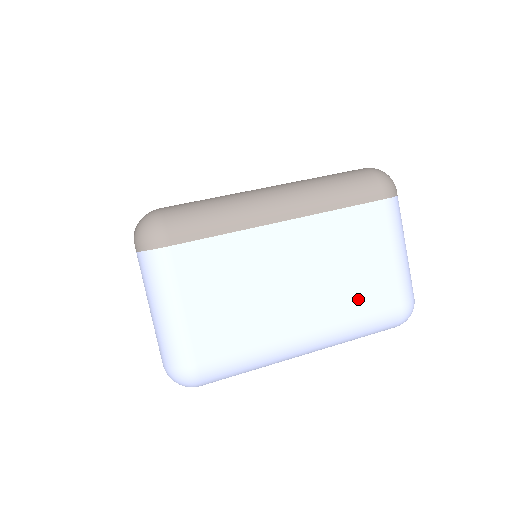
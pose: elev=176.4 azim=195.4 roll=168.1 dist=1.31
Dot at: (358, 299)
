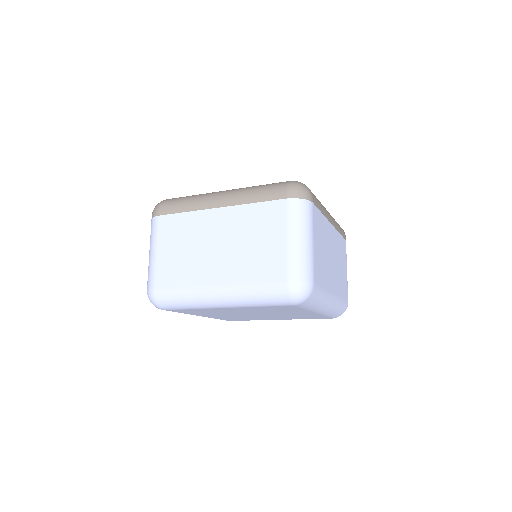
Dot at: (342, 287)
